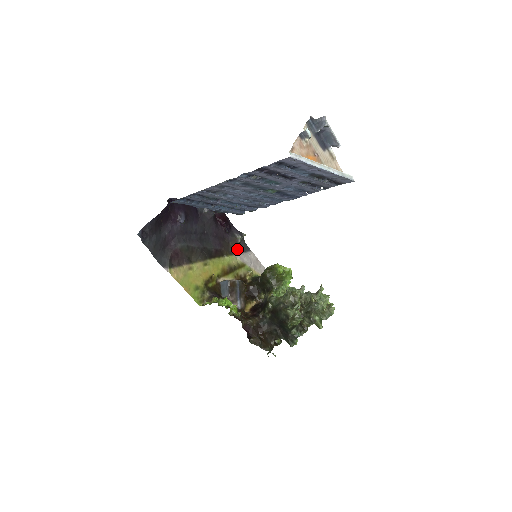
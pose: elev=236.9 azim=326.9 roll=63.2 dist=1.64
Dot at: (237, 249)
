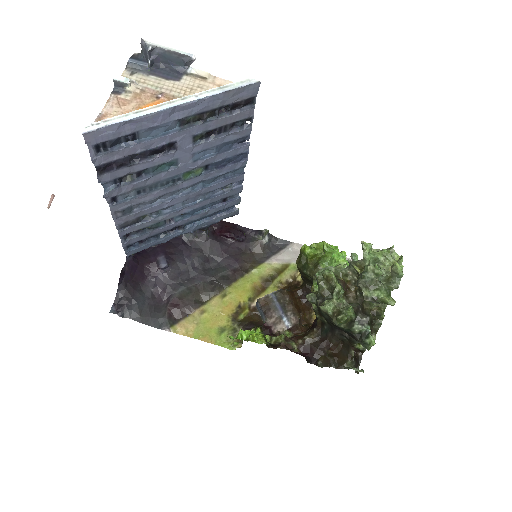
Dot at: (269, 252)
